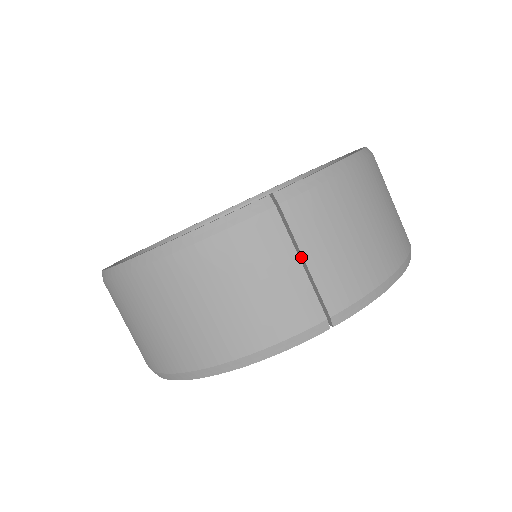
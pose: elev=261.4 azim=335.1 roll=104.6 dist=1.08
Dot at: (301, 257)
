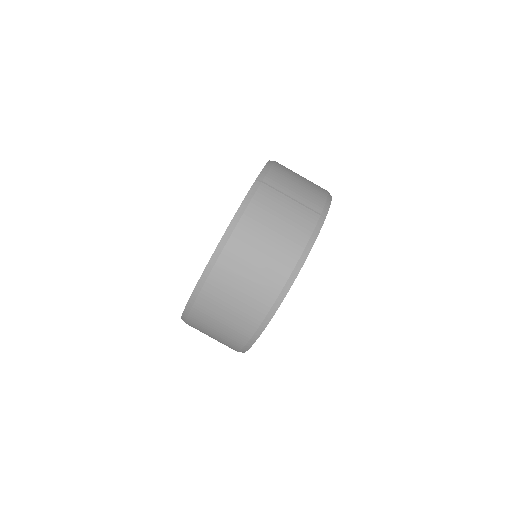
Dot at: (288, 198)
